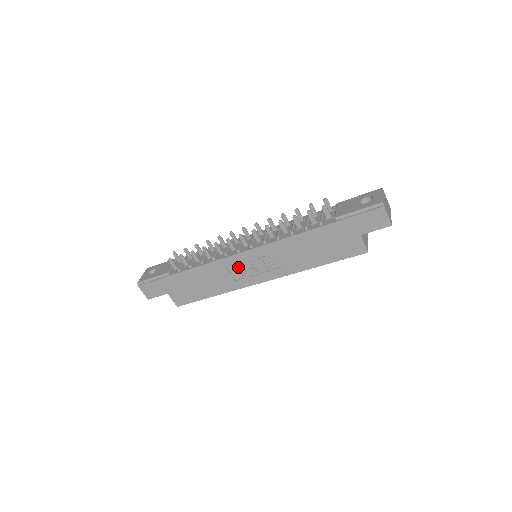
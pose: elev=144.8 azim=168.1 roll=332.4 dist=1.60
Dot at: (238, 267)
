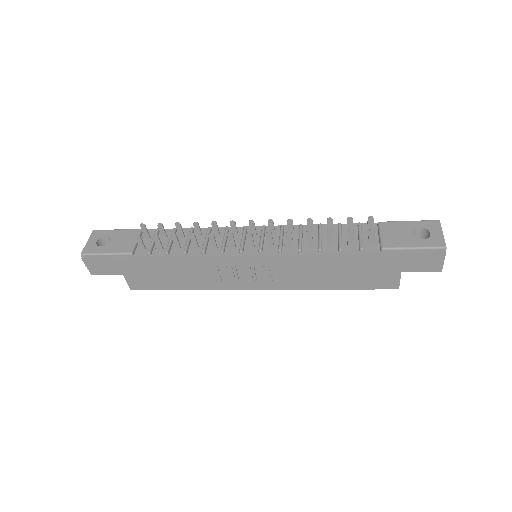
Dot at: (233, 268)
